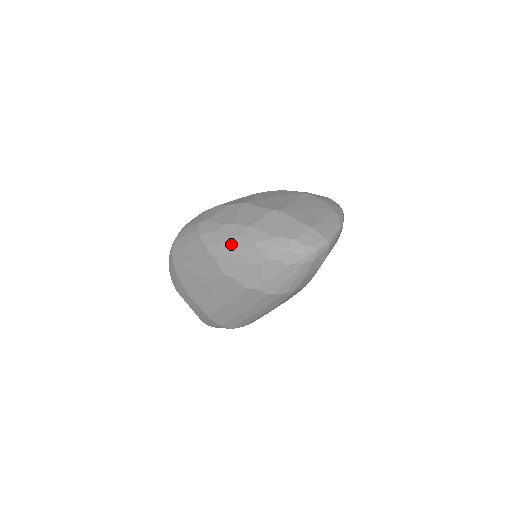
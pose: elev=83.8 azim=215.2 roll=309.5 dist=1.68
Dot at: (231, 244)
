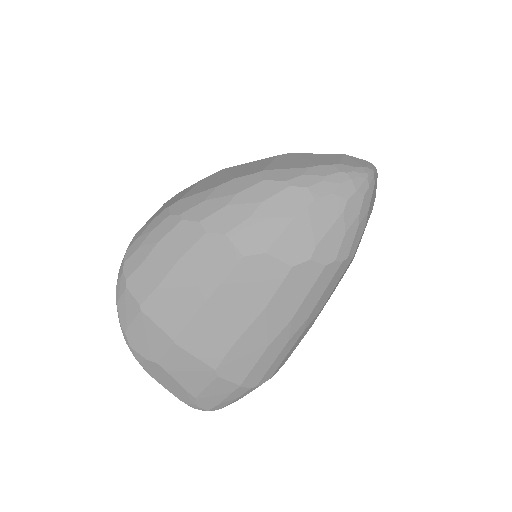
Dot at: (245, 201)
